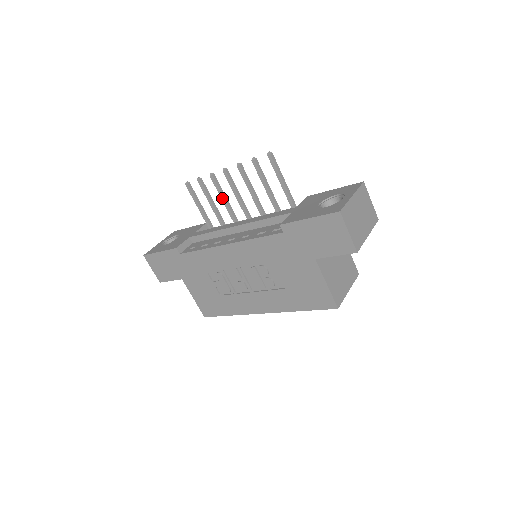
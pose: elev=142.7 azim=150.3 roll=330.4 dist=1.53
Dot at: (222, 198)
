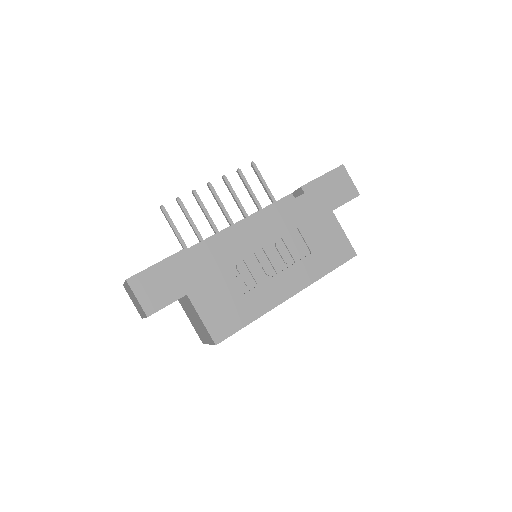
Dot at: (206, 213)
